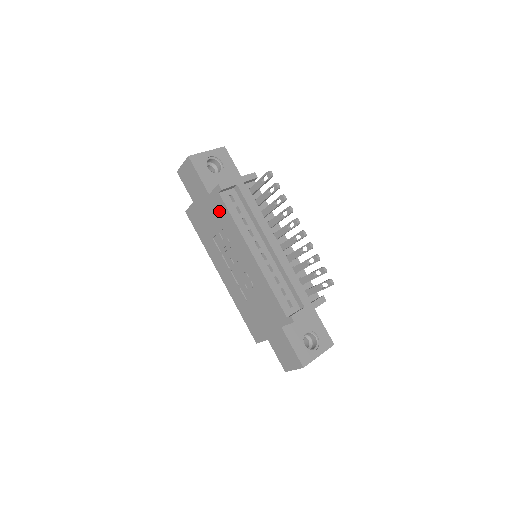
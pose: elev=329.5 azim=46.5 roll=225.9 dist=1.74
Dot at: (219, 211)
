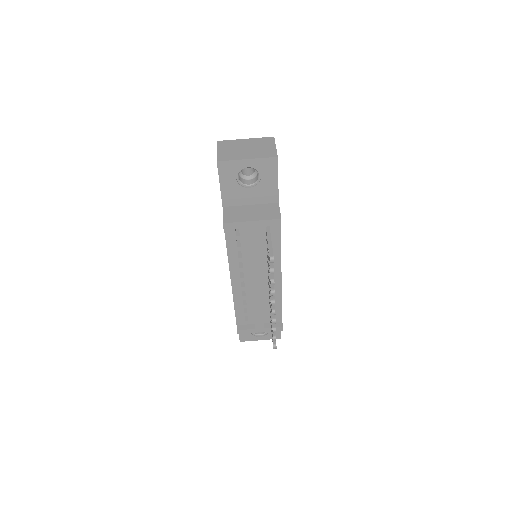
Dot at: occluded
